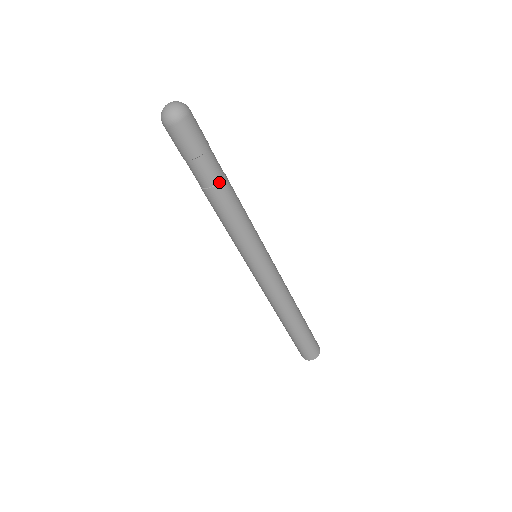
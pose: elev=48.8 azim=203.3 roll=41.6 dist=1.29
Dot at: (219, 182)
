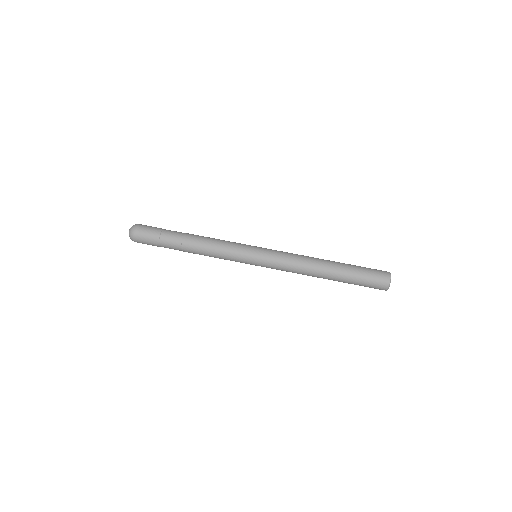
Dot at: (185, 233)
